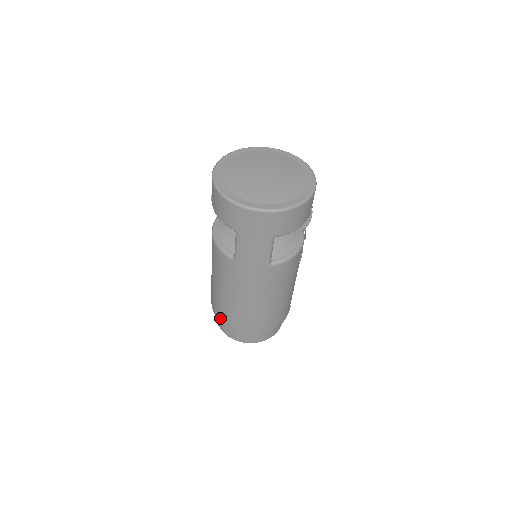
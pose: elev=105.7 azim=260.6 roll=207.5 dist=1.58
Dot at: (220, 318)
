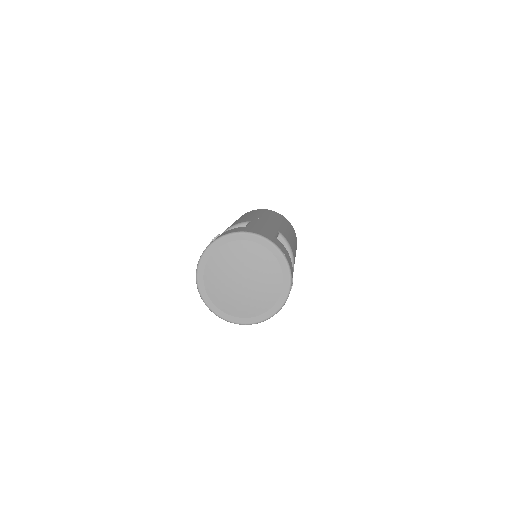
Dot at: occluded
